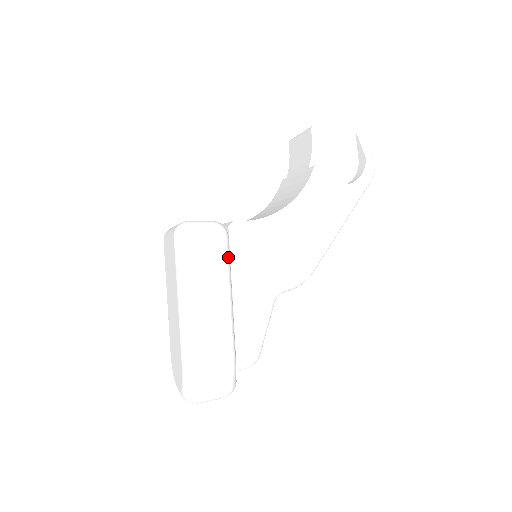
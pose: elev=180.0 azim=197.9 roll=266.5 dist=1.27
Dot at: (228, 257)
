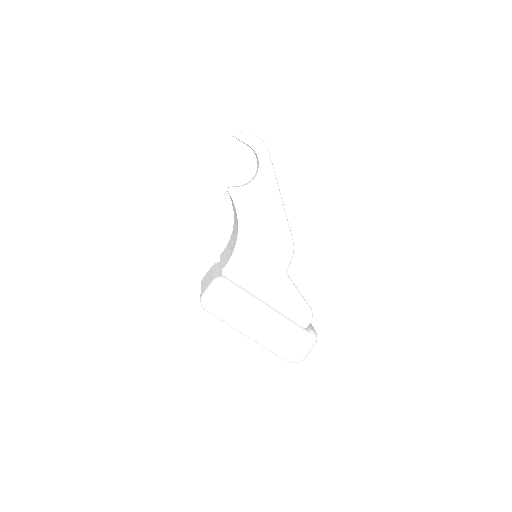
Dot at: (240, 291)
